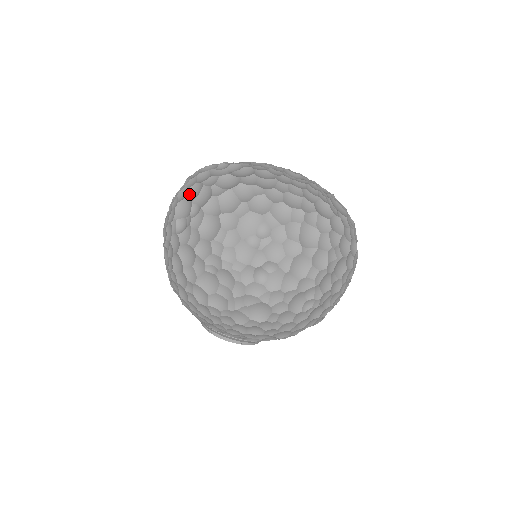
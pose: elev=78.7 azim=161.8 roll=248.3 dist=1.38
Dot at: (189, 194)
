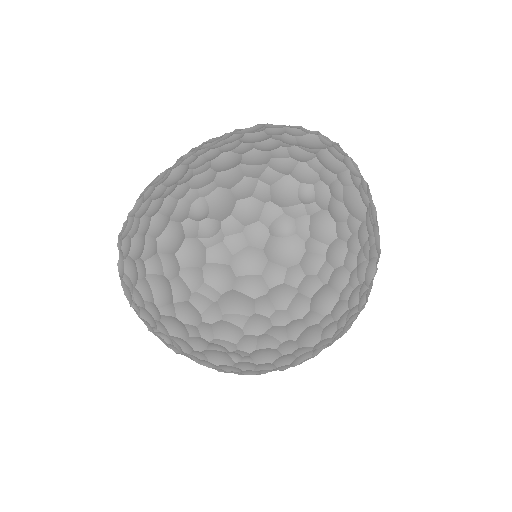
Dot at: occluded
